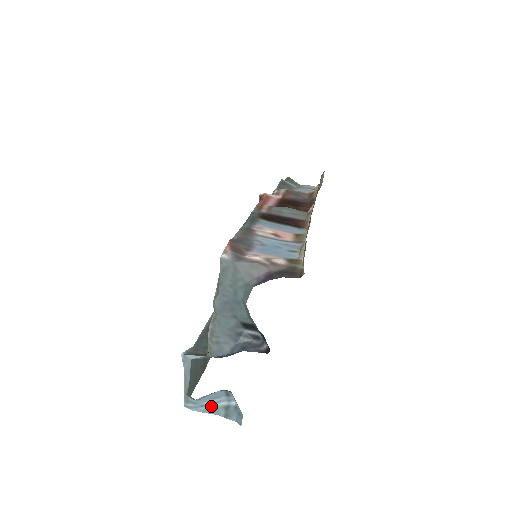
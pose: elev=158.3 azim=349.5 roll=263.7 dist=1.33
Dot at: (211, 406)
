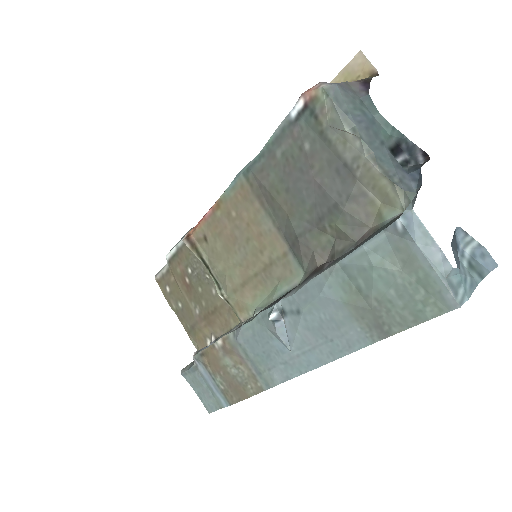
Dot at: (467, 275)
